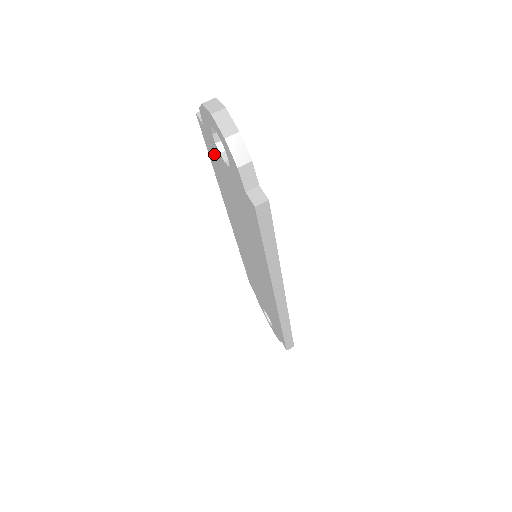
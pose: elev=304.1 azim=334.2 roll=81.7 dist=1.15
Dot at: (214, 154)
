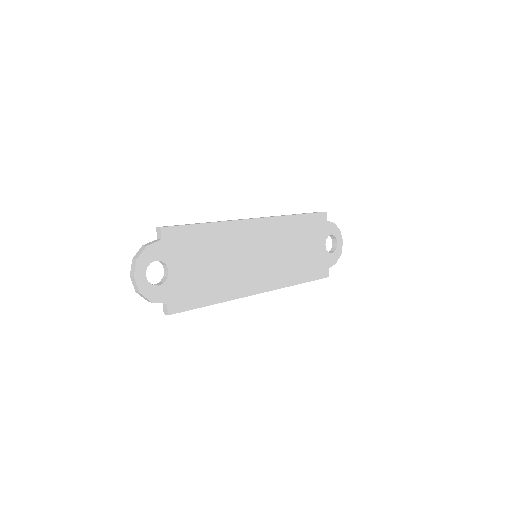
Dot at: occluded
